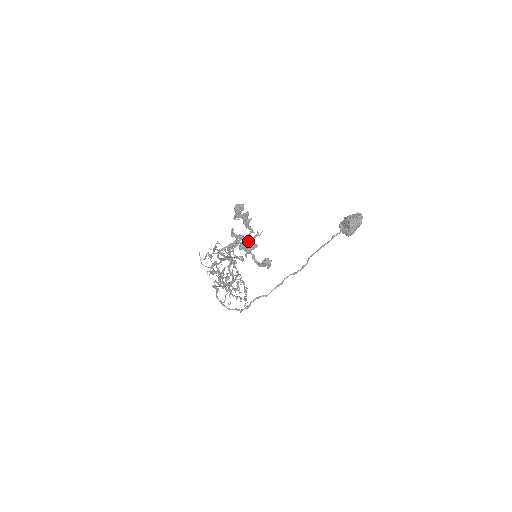
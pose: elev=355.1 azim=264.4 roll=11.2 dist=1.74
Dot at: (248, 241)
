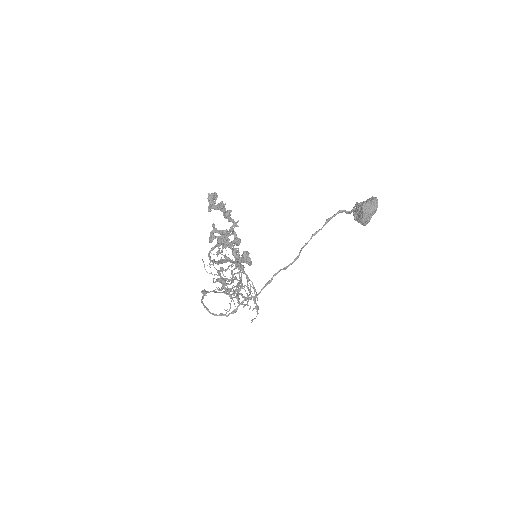
Dot at: (224, 234)
